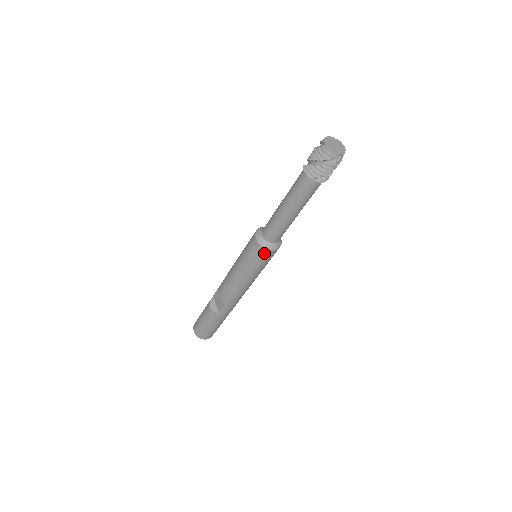
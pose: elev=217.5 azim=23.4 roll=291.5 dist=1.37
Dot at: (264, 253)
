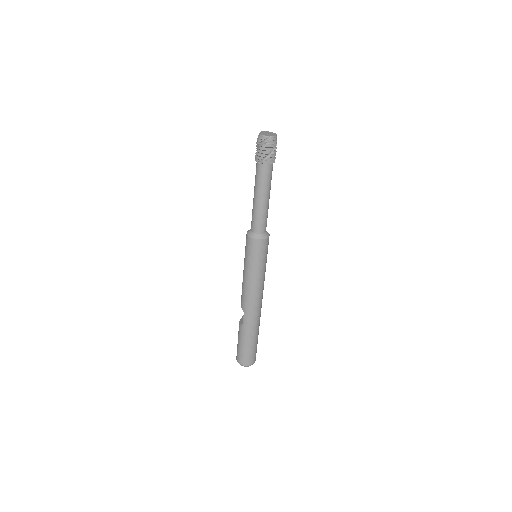
Dot at: (251, 243)
